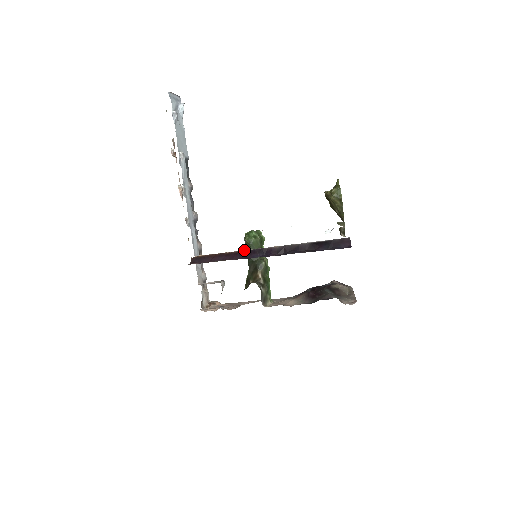
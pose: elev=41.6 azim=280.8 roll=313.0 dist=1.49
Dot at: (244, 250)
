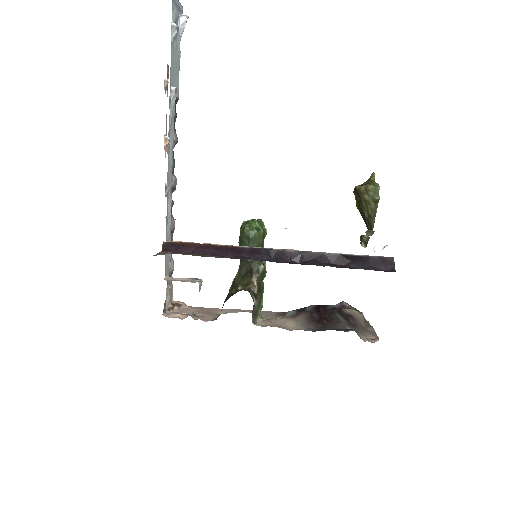
Dot at: (243, 246)
